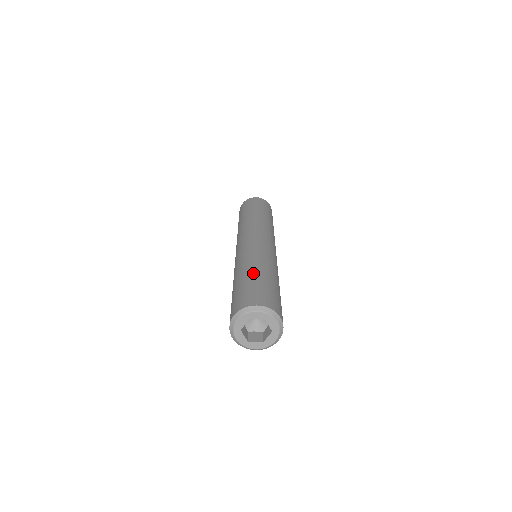
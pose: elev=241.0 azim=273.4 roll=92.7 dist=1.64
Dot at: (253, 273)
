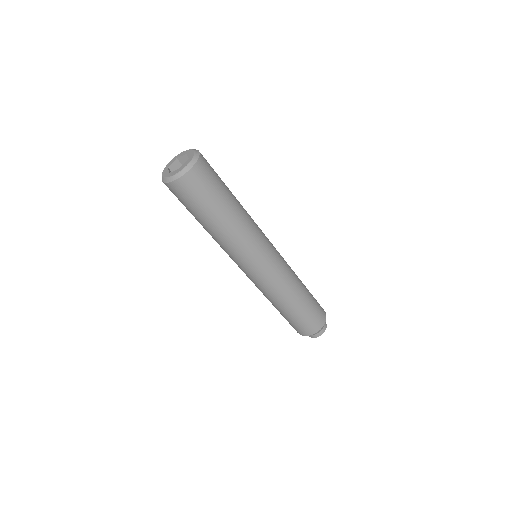
Dot at: occluded
